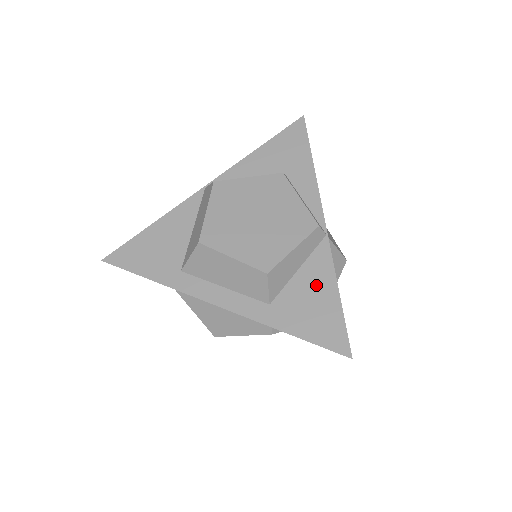
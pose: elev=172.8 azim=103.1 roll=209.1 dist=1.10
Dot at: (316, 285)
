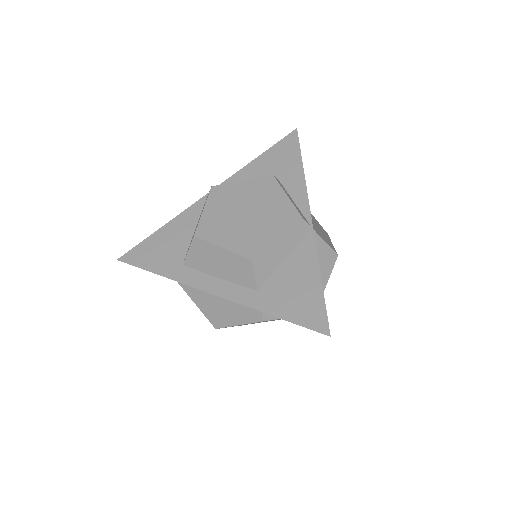
Dot at: (300, 272)
